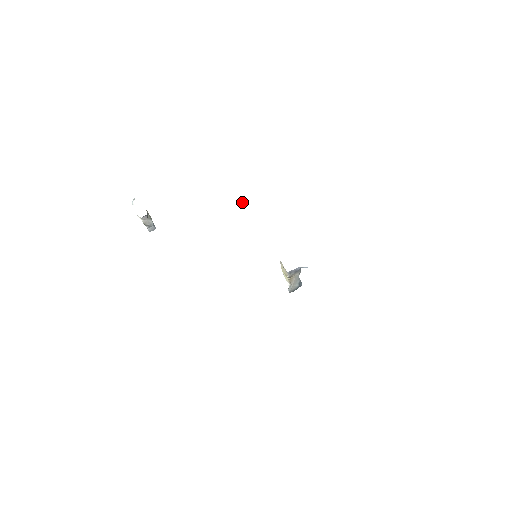
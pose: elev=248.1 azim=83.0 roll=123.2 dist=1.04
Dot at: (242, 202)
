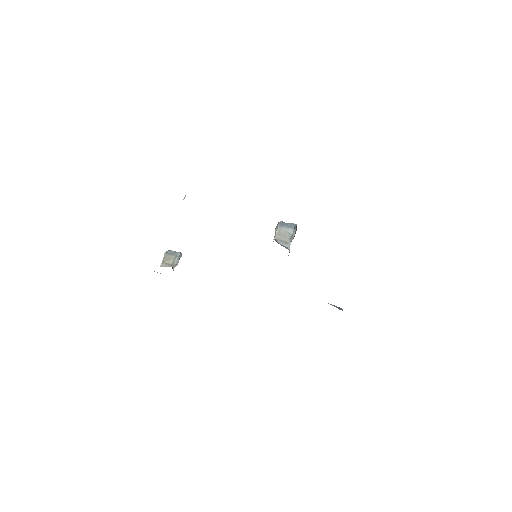
Dot at: (183, 199)
